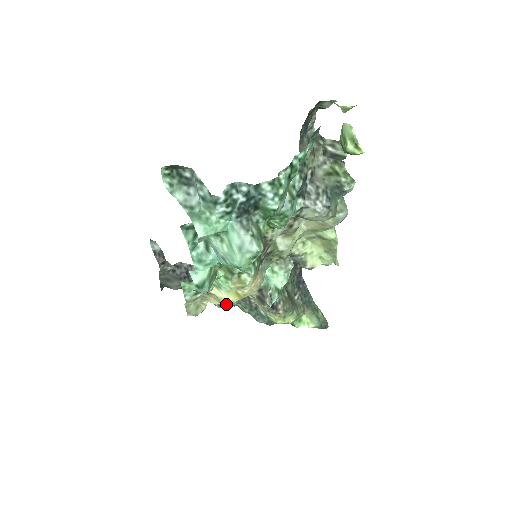
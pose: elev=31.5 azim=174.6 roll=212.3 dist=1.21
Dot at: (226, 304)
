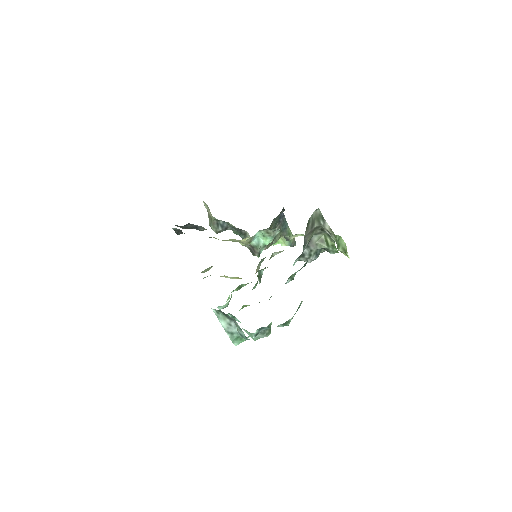
Dot at: occluded
